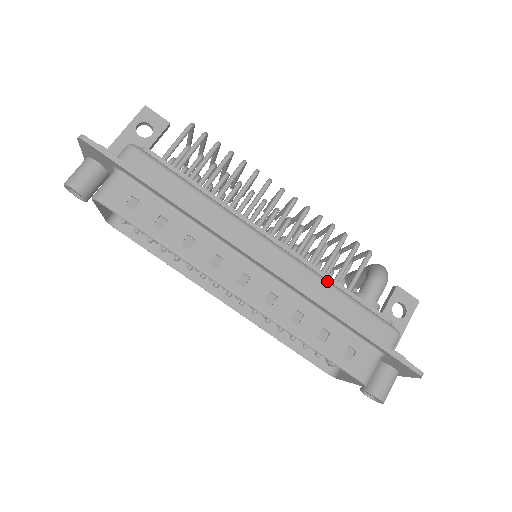
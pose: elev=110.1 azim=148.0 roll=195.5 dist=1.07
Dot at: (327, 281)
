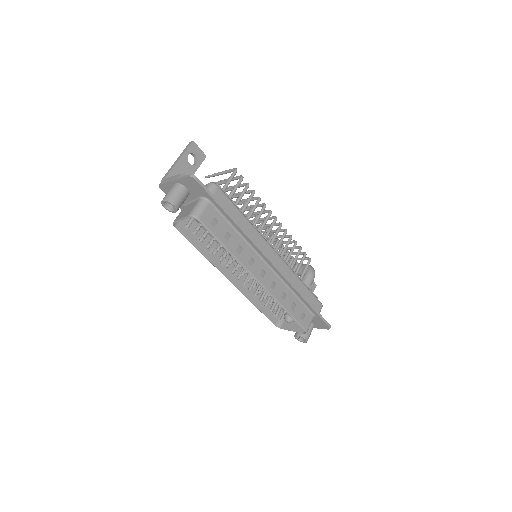
Dot at: occluded
